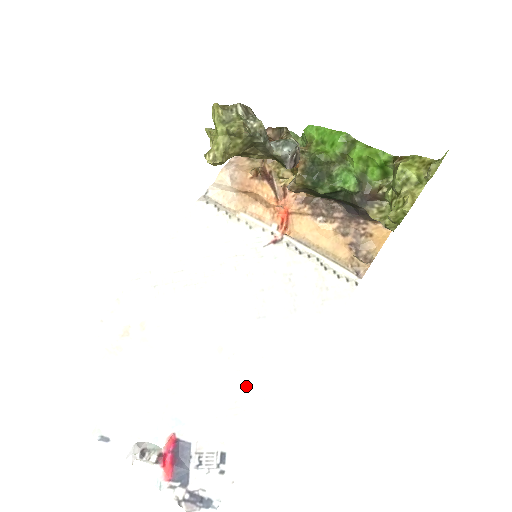
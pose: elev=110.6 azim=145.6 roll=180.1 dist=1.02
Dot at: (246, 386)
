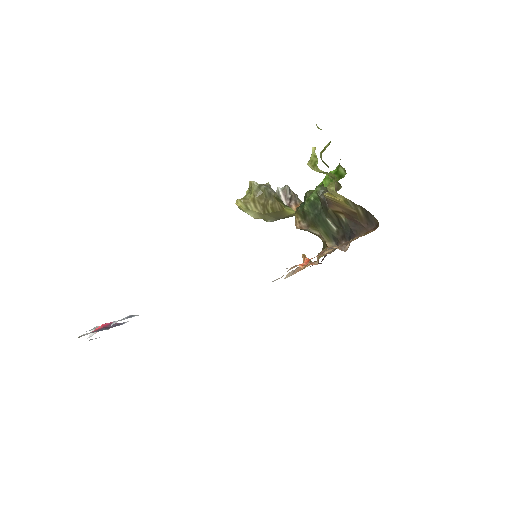
Dot at: occluded
